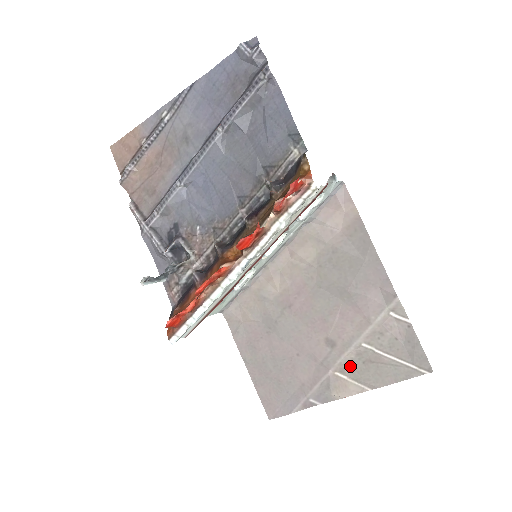
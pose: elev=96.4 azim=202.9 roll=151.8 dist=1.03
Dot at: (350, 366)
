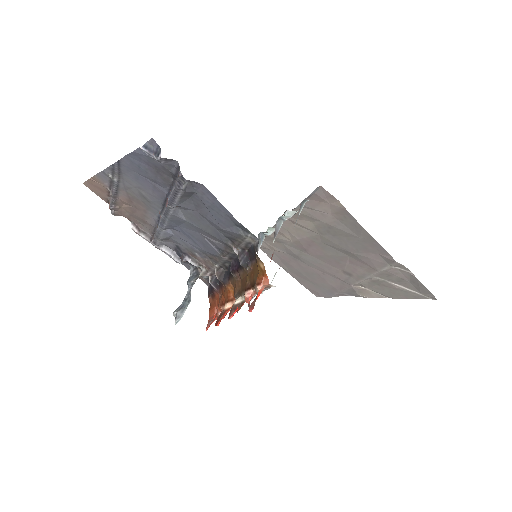
Dot at: (368, 285)
